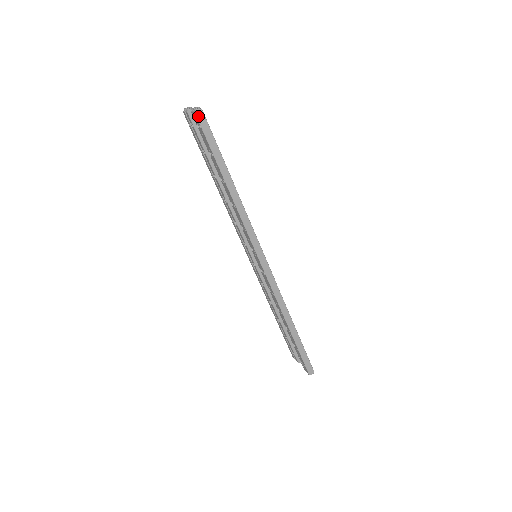
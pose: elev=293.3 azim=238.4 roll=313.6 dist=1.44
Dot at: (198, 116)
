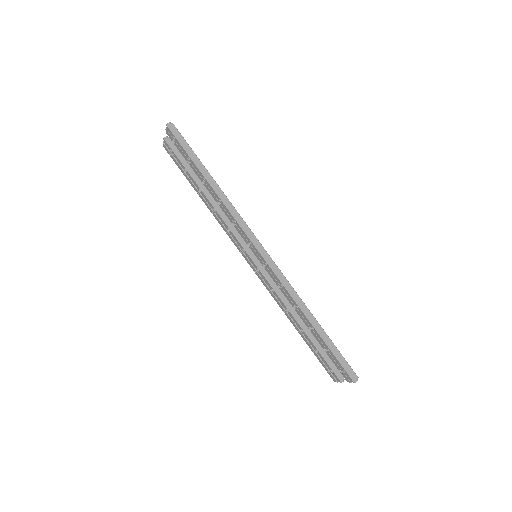
Dot at: (170, 128)
